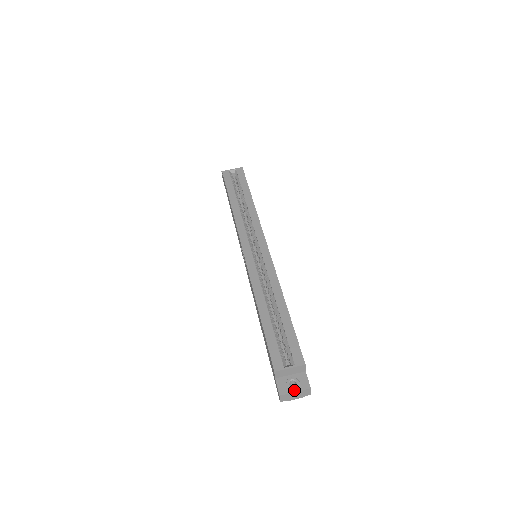
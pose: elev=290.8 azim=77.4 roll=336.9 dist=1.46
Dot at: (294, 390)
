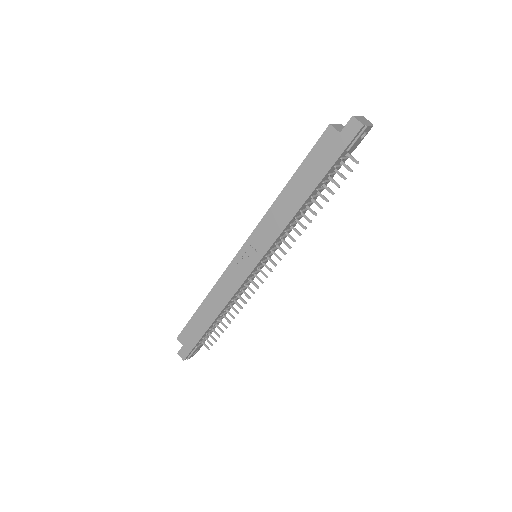
Dot at: occluded
